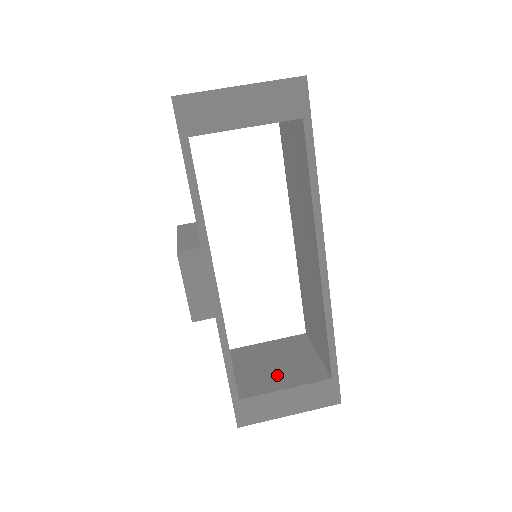
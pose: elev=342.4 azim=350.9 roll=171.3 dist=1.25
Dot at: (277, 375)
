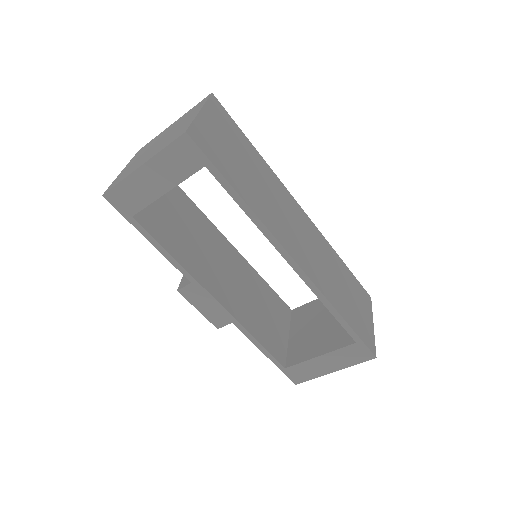
Dot at: (317, 340)
